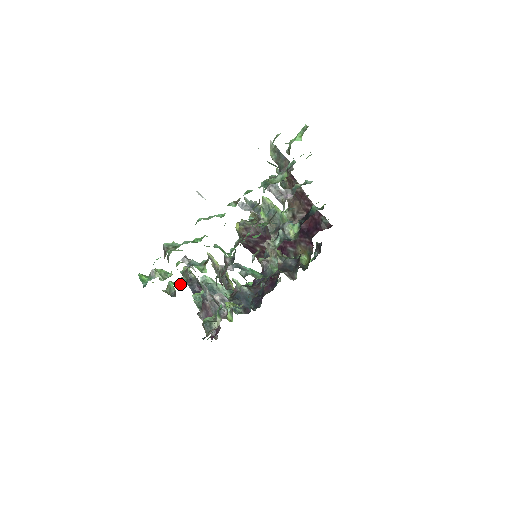
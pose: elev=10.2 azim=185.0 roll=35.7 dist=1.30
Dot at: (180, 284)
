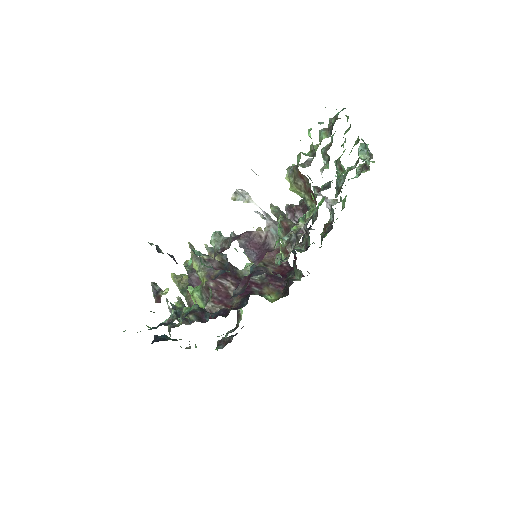
Dot at: occluded
